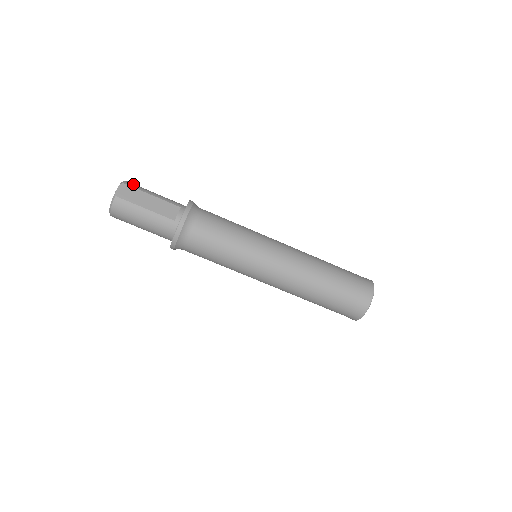
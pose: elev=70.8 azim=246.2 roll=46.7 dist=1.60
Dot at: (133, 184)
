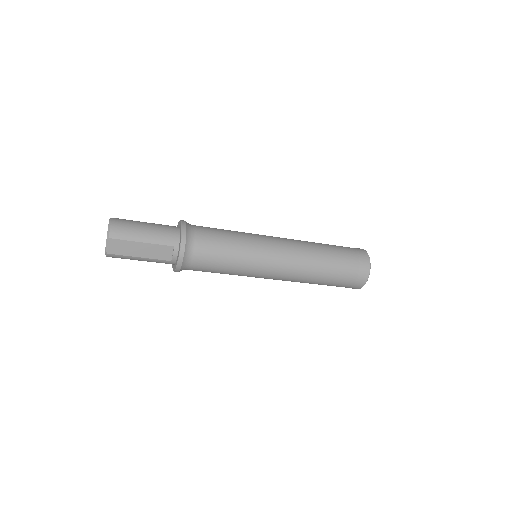
Dot at: (119, 232)
